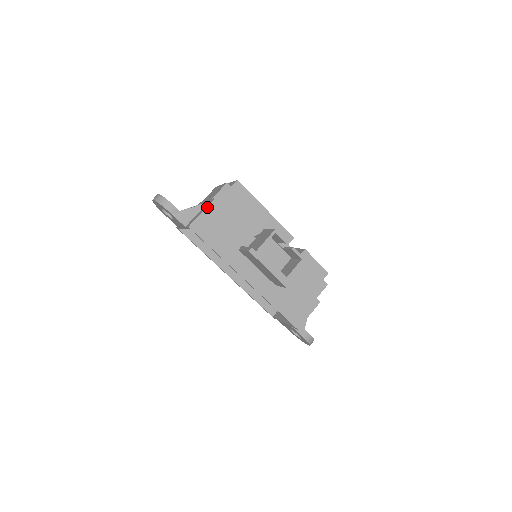
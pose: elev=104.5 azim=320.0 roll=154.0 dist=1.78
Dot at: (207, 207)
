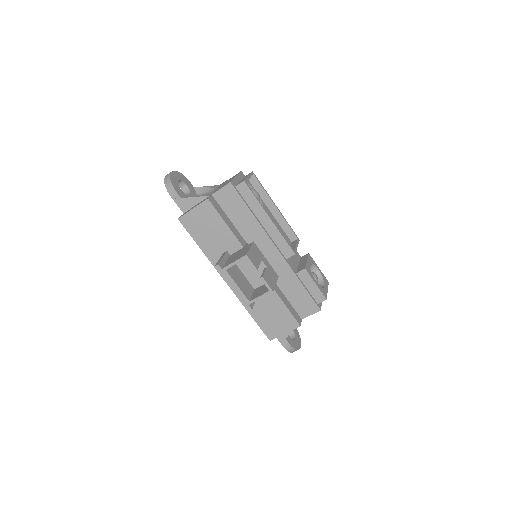
Dot at: (198, 205)
